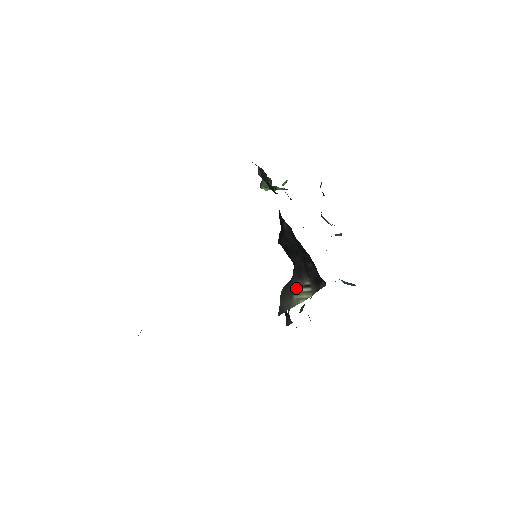
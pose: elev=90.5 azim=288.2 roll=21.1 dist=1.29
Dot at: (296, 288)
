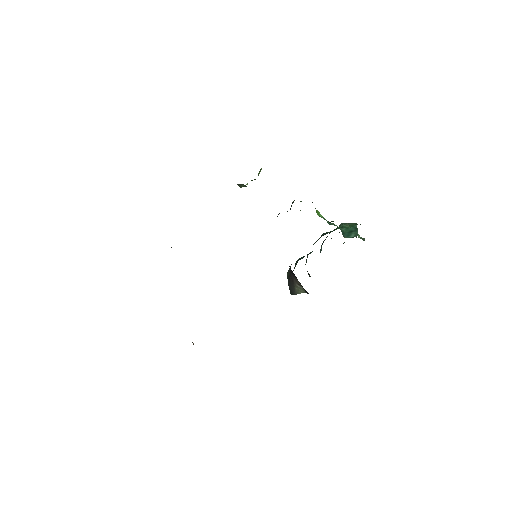
Dot at: (294, 282)
